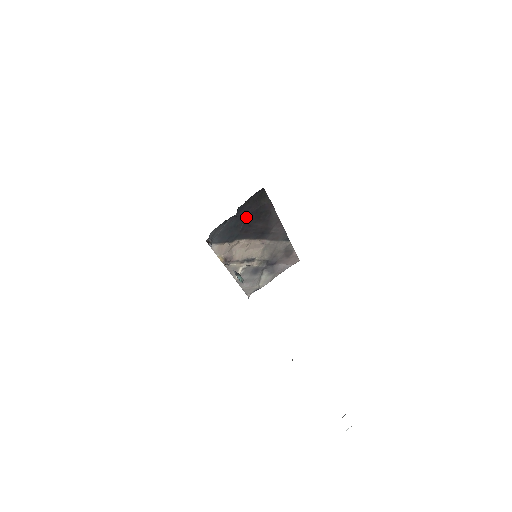
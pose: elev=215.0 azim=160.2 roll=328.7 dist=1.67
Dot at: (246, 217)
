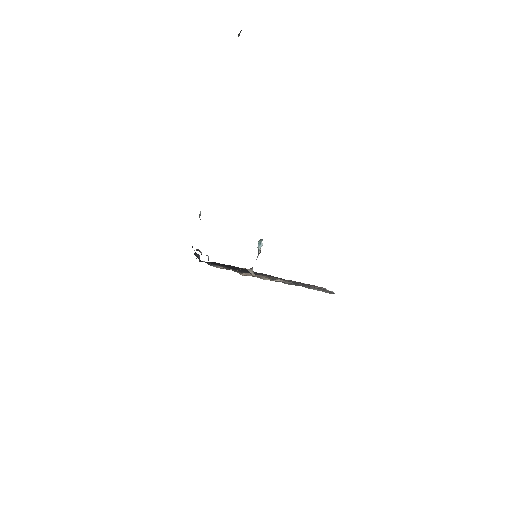
Dot at: (213, 263)
